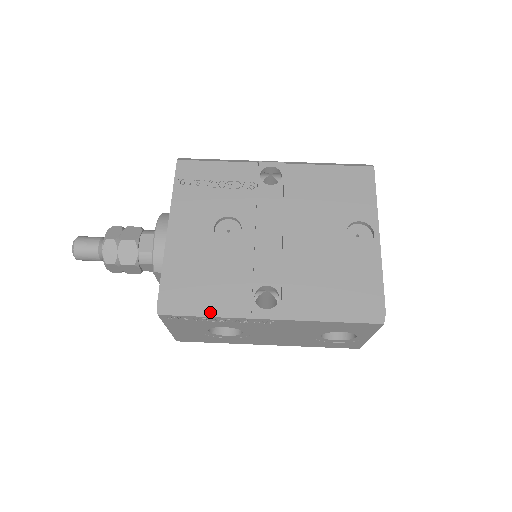
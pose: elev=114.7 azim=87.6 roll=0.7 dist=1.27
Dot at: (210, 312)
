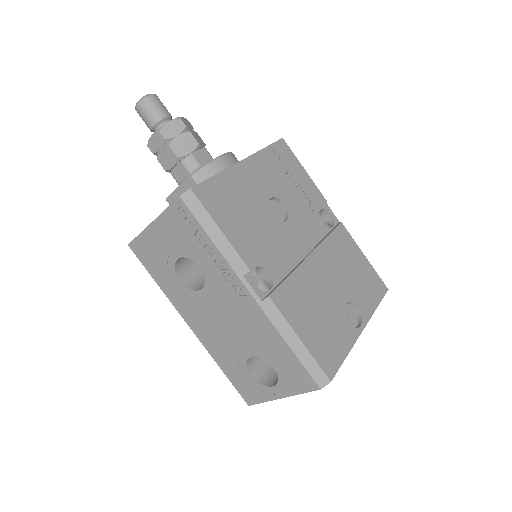
Dot at: (218, 239)
